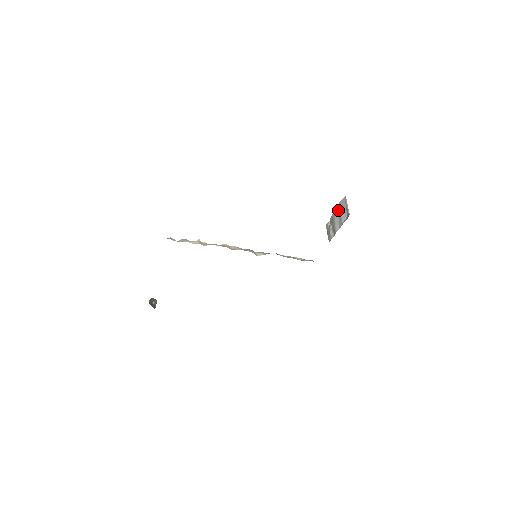
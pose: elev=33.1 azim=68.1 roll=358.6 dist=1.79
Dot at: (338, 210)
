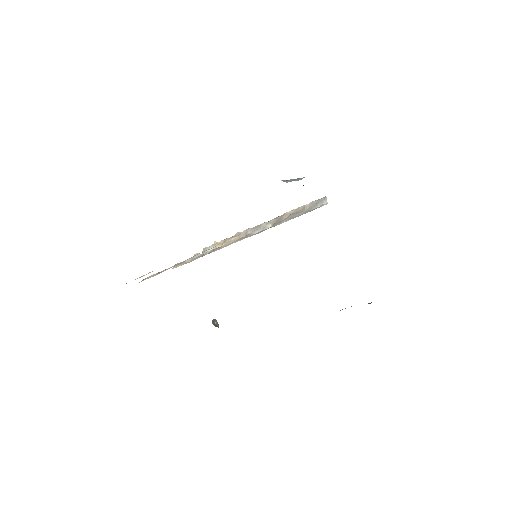
Dot at: occluded
